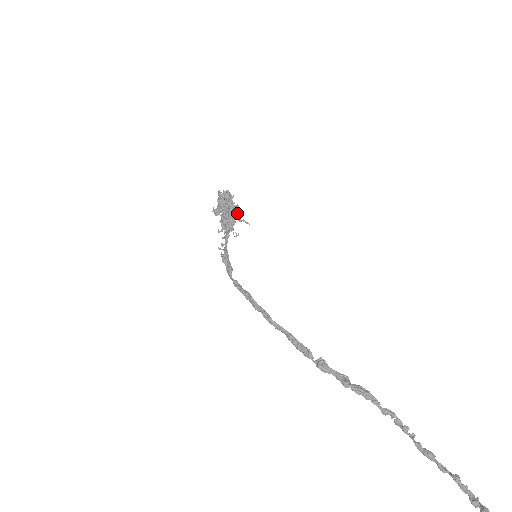
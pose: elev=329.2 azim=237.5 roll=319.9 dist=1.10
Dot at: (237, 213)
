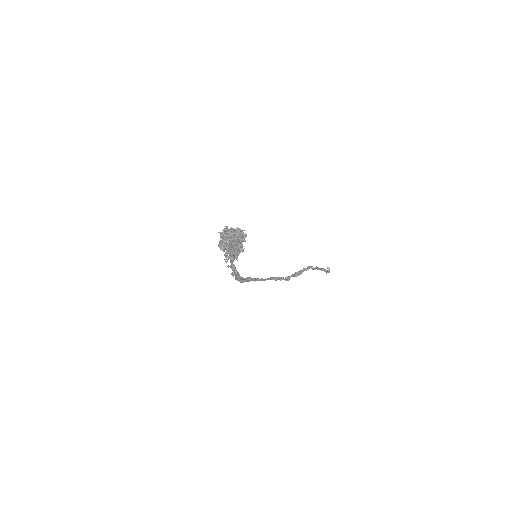
Dot at: occluded
